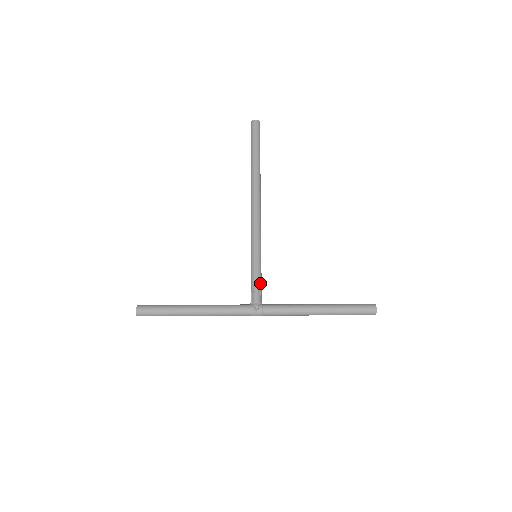
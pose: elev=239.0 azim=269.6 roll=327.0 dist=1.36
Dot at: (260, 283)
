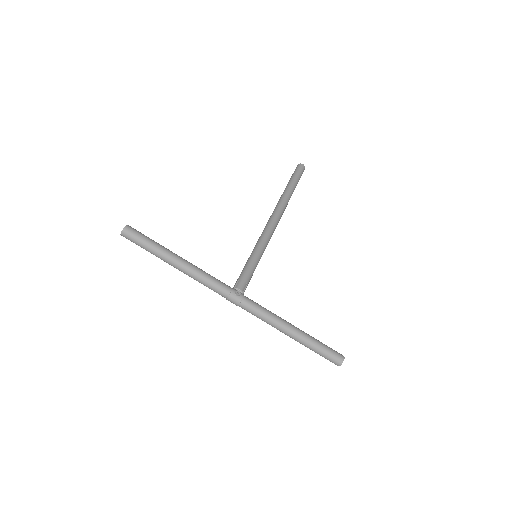
Dot at: (250, 277)
